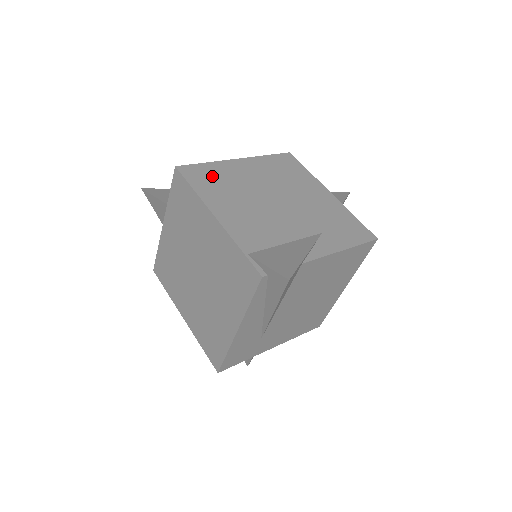
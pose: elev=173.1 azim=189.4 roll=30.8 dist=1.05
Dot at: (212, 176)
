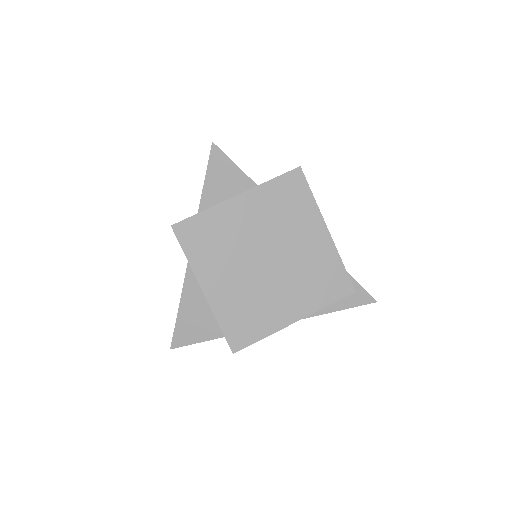
Dot at: occluded
